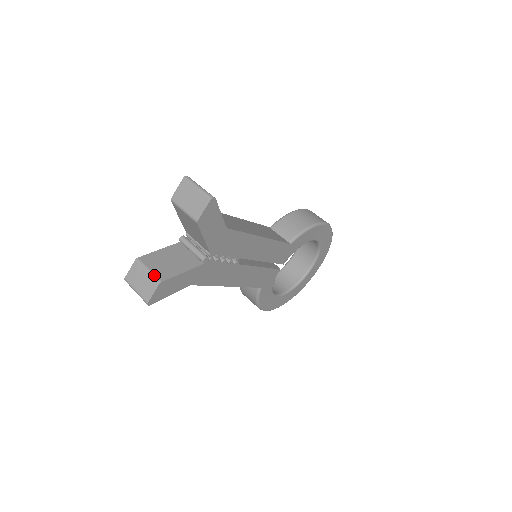
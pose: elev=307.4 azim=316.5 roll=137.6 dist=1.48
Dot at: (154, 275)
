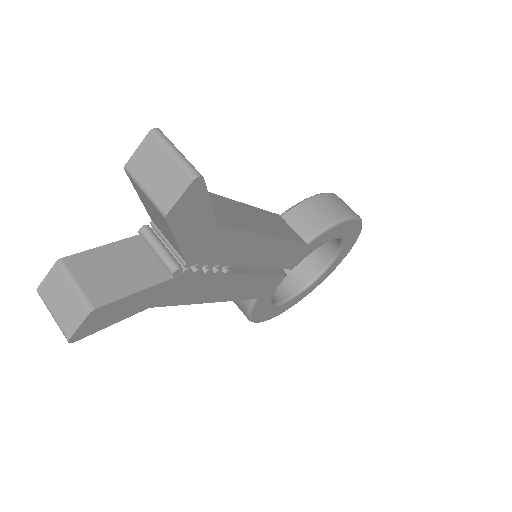
Dot at: (83, 295)
